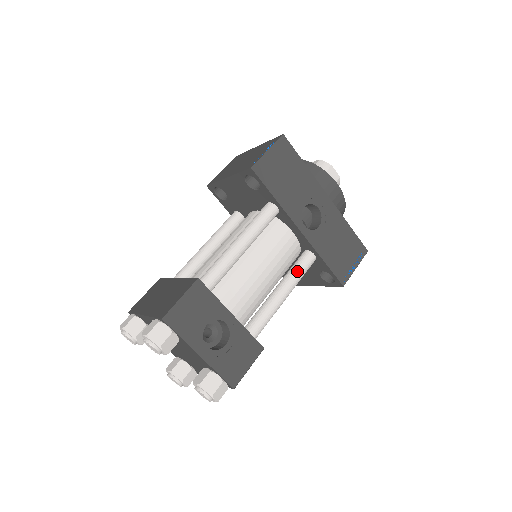
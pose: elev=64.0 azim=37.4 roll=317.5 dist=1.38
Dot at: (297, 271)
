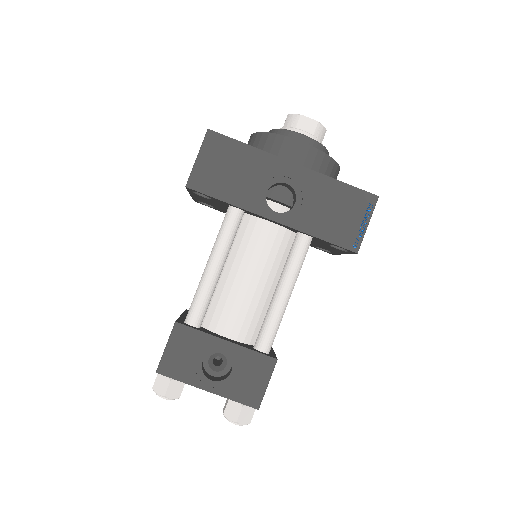
Dot at: (291, 262)
